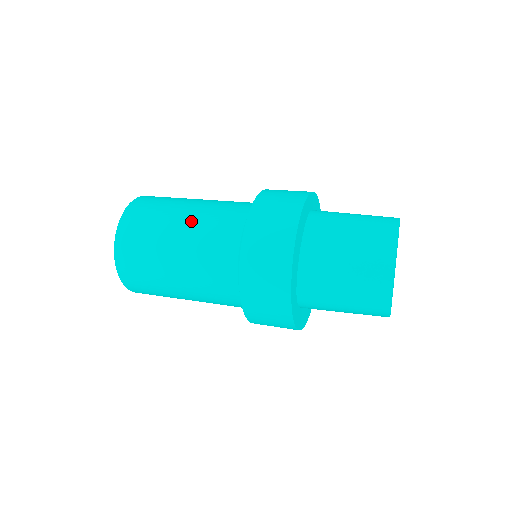
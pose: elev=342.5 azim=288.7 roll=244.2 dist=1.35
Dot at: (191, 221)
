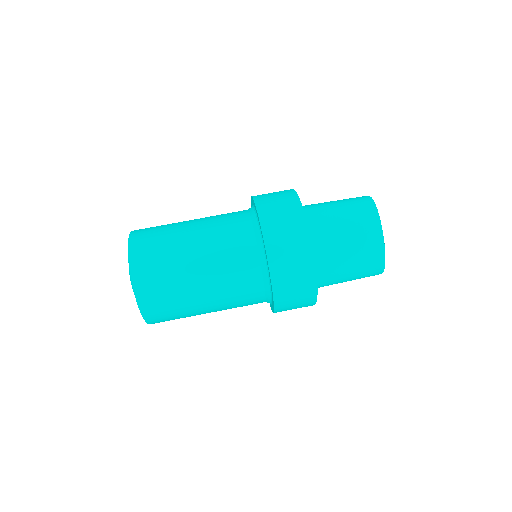
Dot at: (206, 260)
